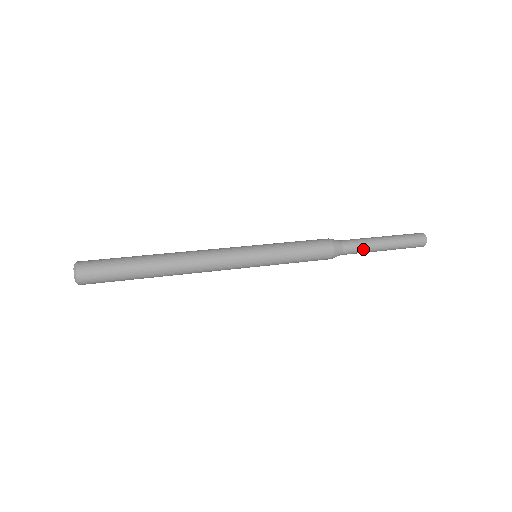
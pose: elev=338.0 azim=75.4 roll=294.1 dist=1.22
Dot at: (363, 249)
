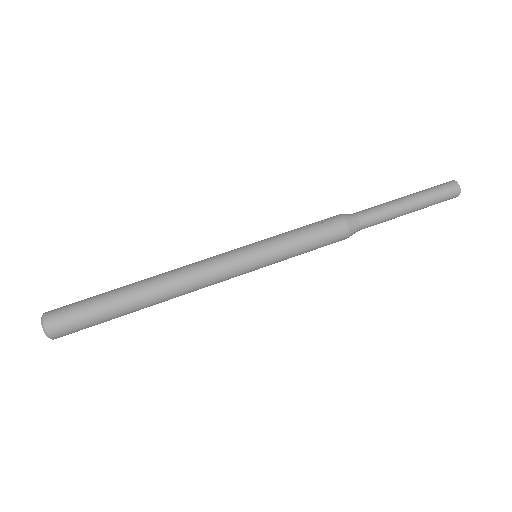
Dot at: (381, 222)
